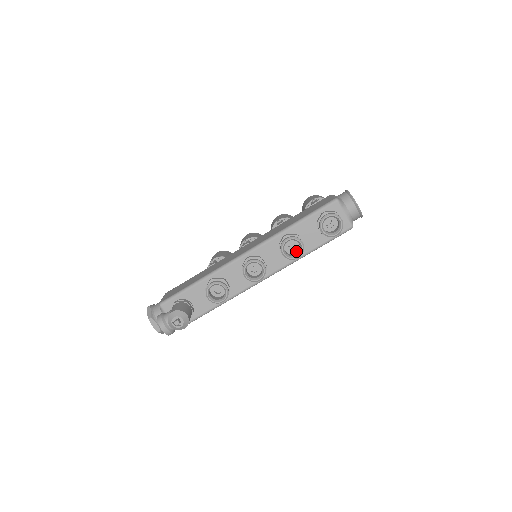
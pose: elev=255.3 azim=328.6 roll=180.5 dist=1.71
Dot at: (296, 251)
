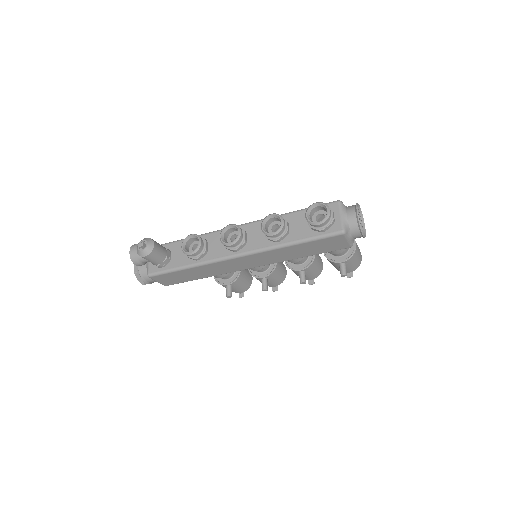
Dot at: occluded
